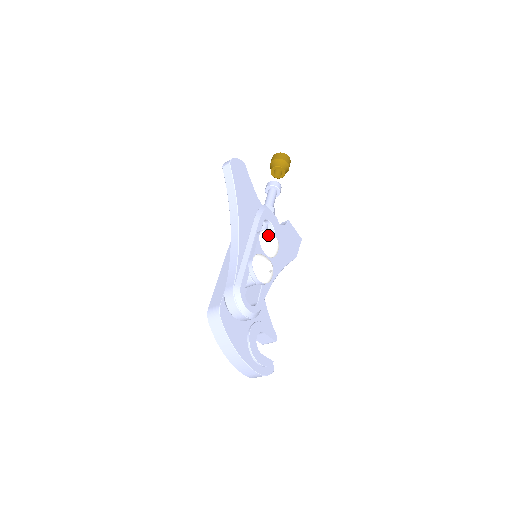
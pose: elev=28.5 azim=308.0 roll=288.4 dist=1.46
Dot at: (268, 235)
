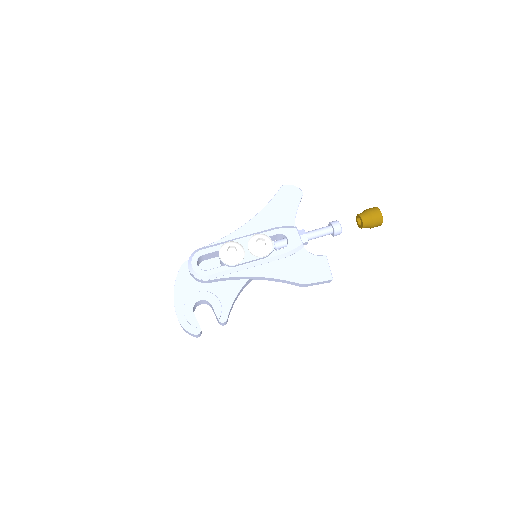
Dot at: (258, 236)
